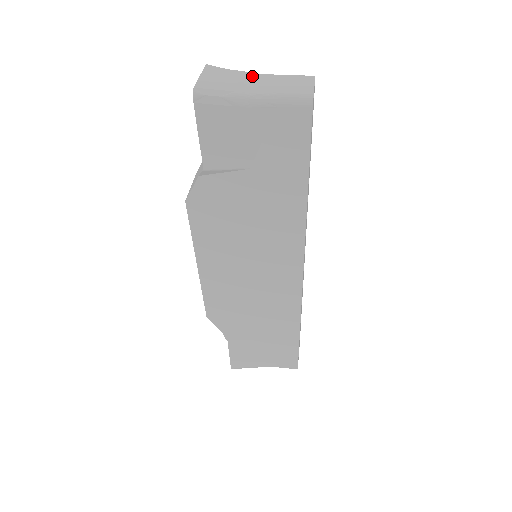
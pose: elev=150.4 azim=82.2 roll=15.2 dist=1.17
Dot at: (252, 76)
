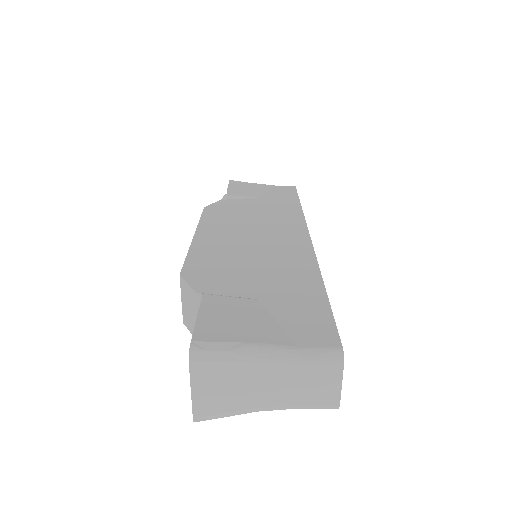
Dot at: (258, 369)
